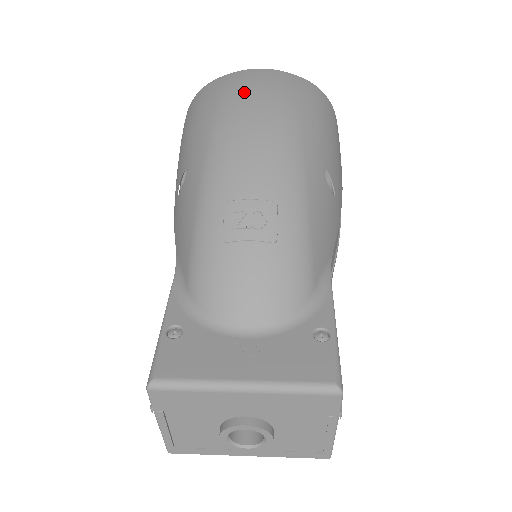
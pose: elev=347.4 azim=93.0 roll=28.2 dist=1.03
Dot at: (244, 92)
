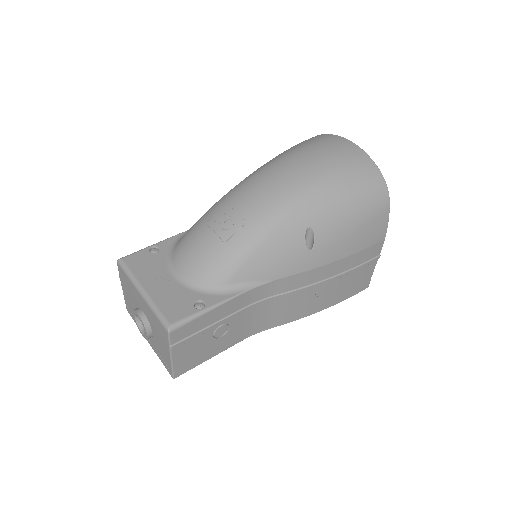
Dot at: (312, 151)
